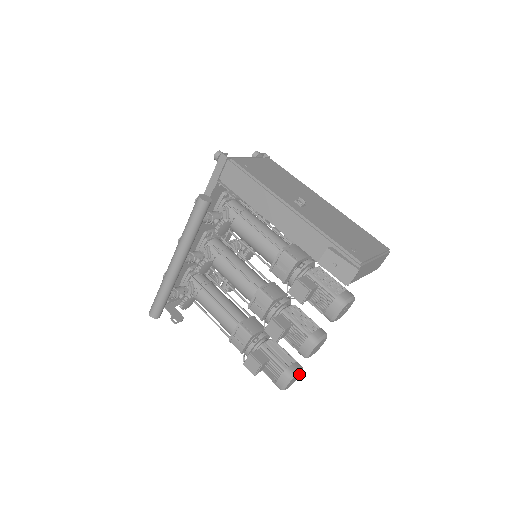
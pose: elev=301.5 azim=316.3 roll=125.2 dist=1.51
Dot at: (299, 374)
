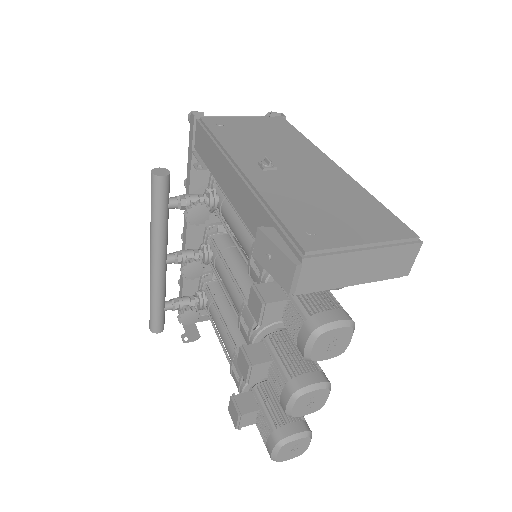
Dot at: (303, 441)
